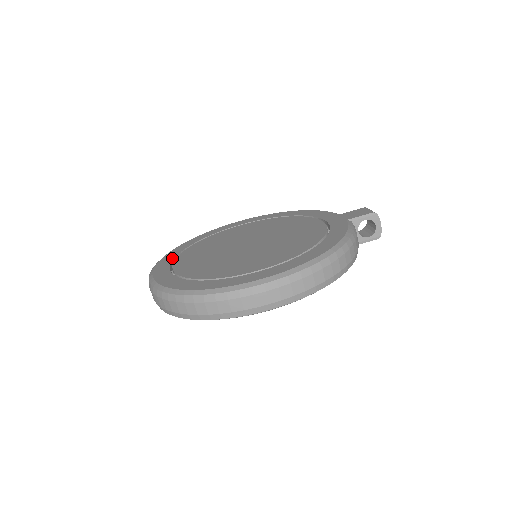
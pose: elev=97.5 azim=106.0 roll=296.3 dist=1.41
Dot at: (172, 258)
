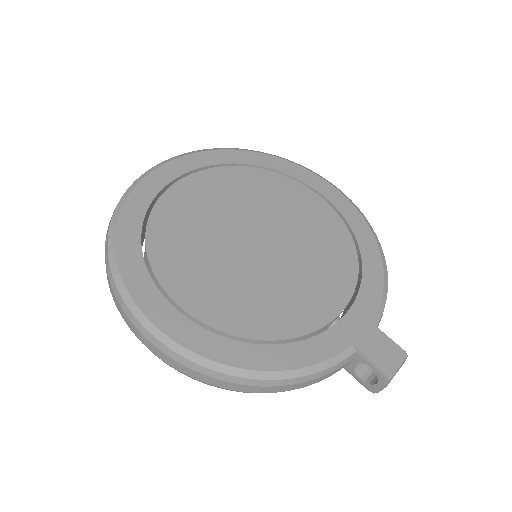
Dot at: (204, 164)
